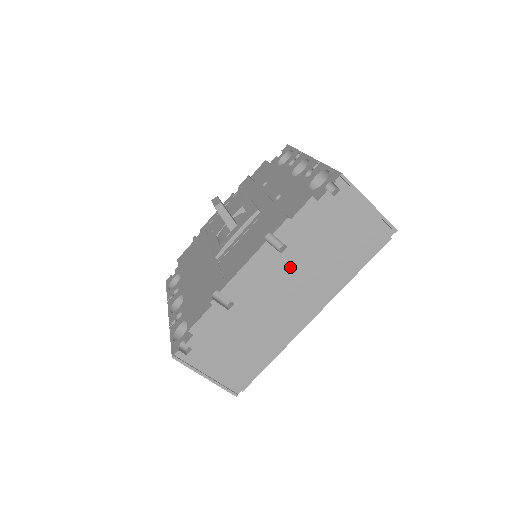
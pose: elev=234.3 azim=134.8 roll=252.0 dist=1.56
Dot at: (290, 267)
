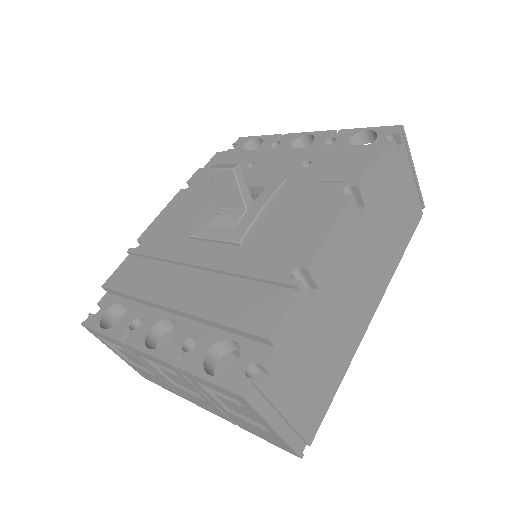
Dot at: (365, 237)
